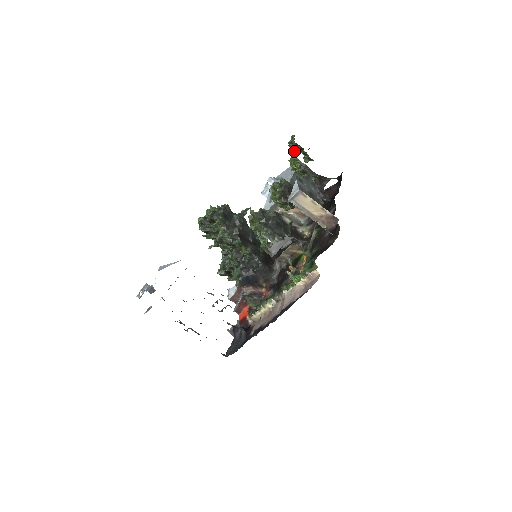
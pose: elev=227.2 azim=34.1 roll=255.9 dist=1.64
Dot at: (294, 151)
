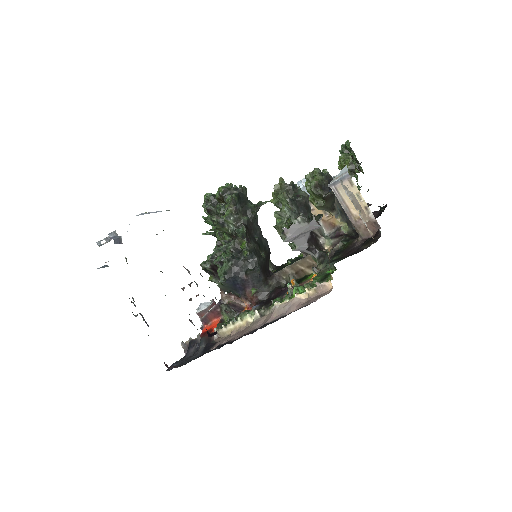
Dot at: occluded
